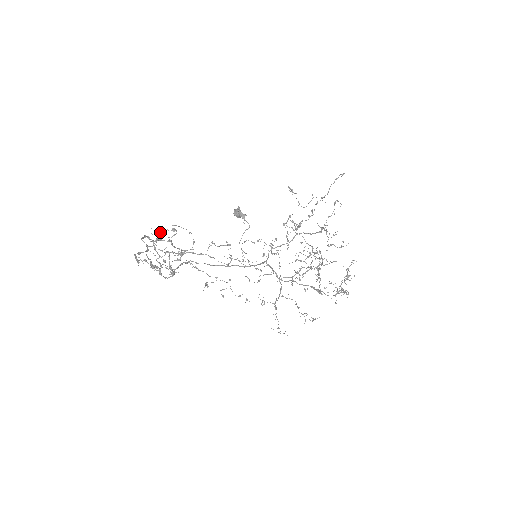
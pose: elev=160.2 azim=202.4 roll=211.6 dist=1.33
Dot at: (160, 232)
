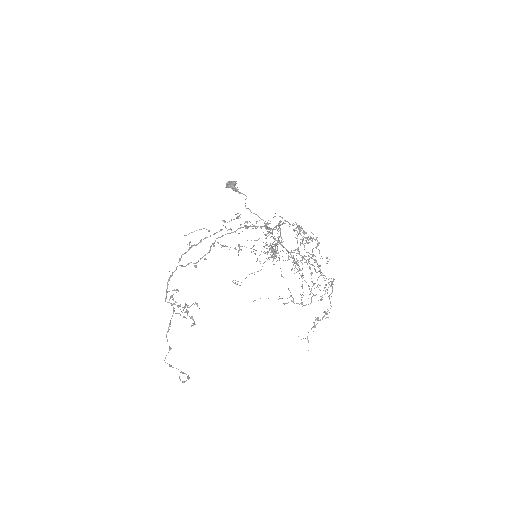
Dot at: occluded
